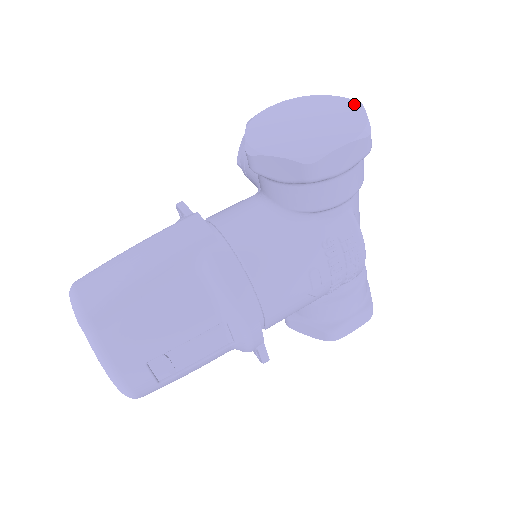
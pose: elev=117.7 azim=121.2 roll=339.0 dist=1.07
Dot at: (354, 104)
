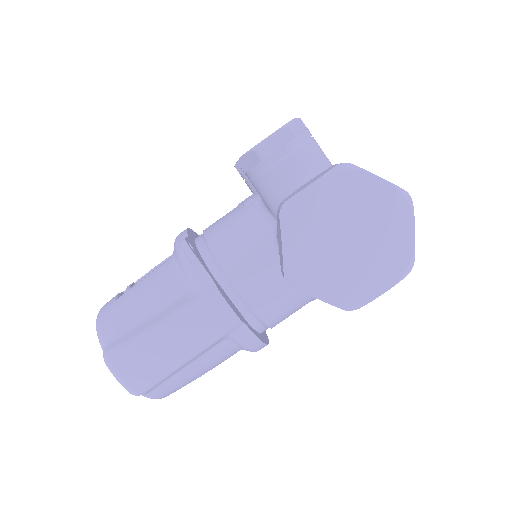
Dot at: (405, 209)
